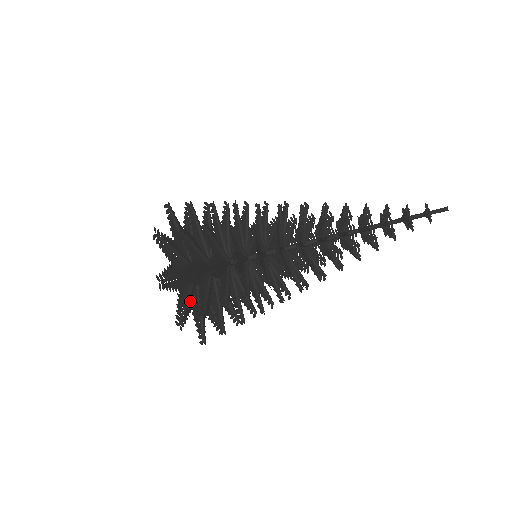
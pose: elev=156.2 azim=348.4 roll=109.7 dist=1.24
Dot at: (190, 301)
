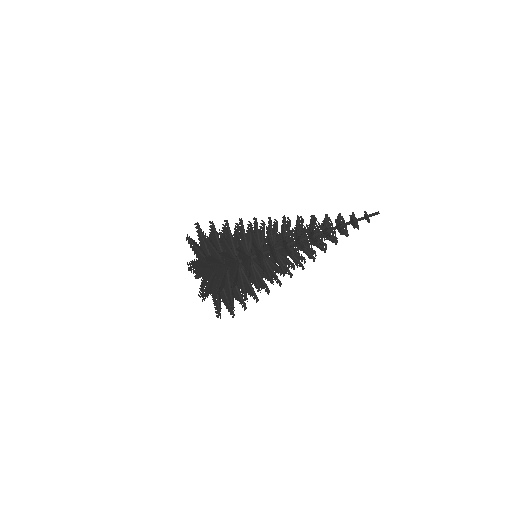
Dot at: (210, 287)
